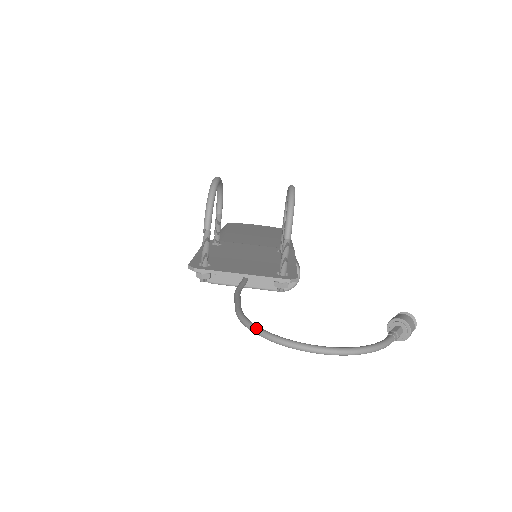
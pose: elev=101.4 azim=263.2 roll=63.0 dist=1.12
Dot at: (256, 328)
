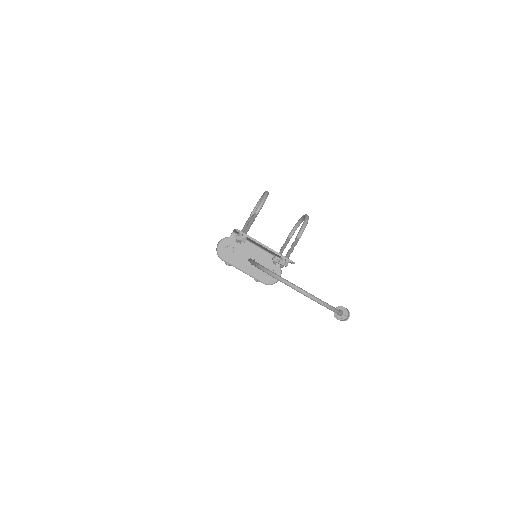
Dot at: (272, 272)
